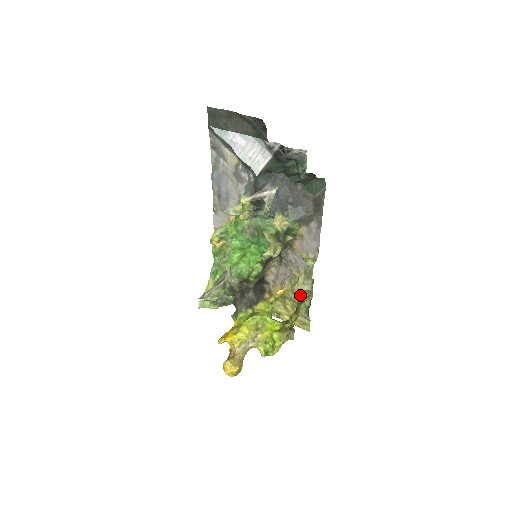
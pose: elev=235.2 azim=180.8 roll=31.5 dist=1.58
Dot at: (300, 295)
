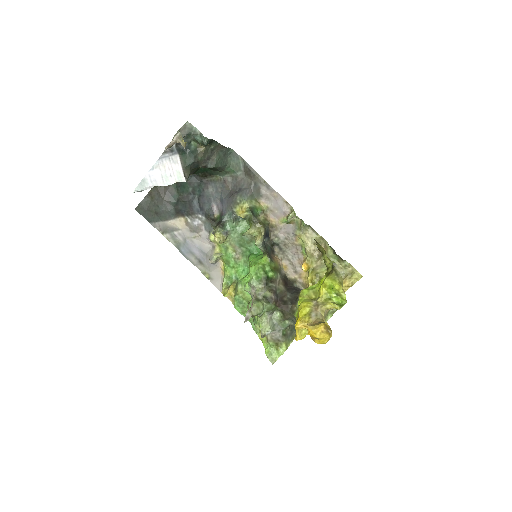
Dot at: (318, 251)
